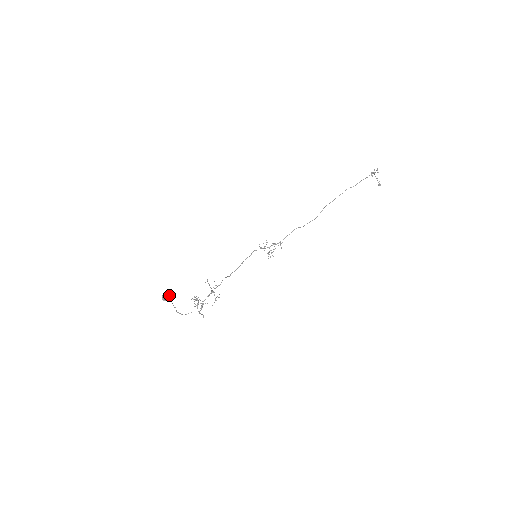
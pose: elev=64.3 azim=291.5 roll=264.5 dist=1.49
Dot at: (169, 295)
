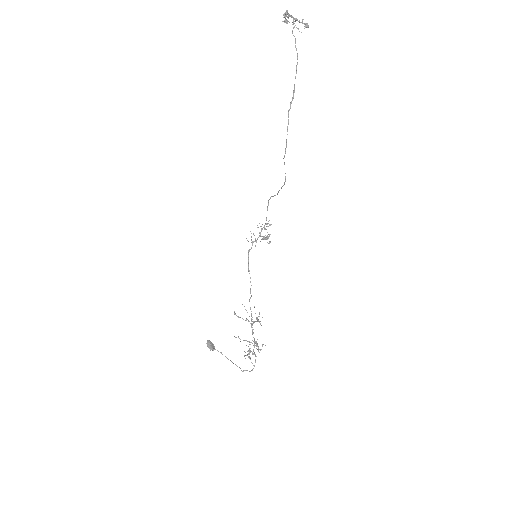
Dot at: occluded
